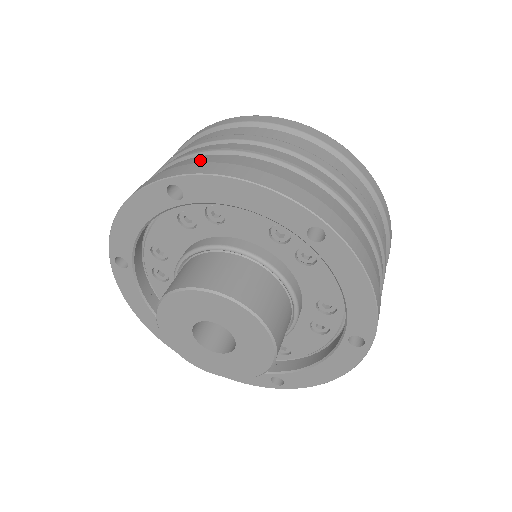
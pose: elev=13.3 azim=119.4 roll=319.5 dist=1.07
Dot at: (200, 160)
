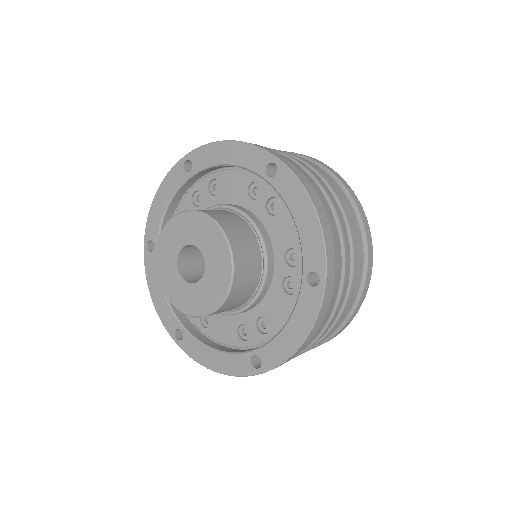
Dot at: occluded
